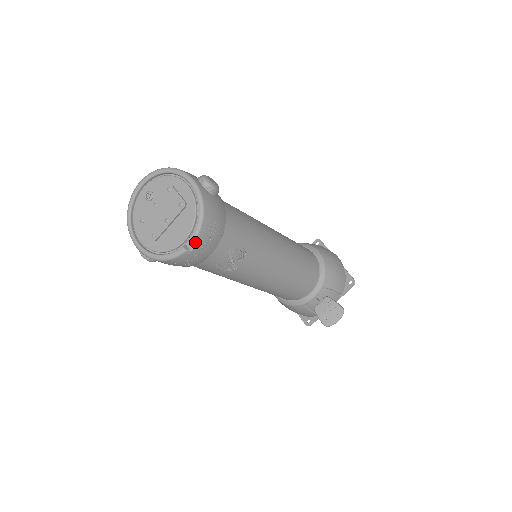
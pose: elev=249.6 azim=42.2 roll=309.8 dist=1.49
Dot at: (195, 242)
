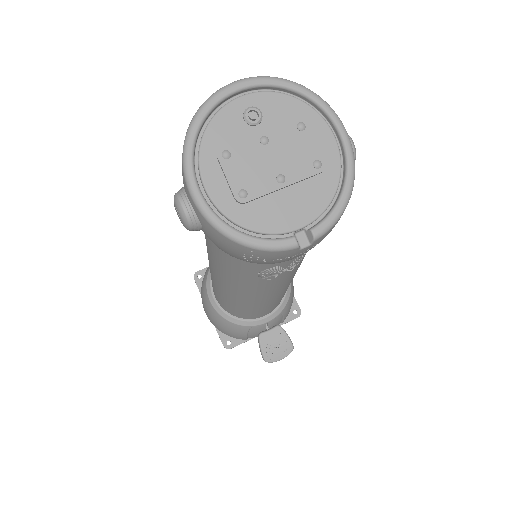
Dot at: (317, 239)
